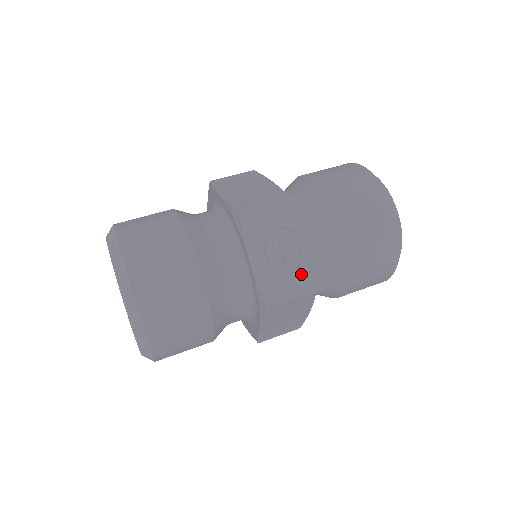
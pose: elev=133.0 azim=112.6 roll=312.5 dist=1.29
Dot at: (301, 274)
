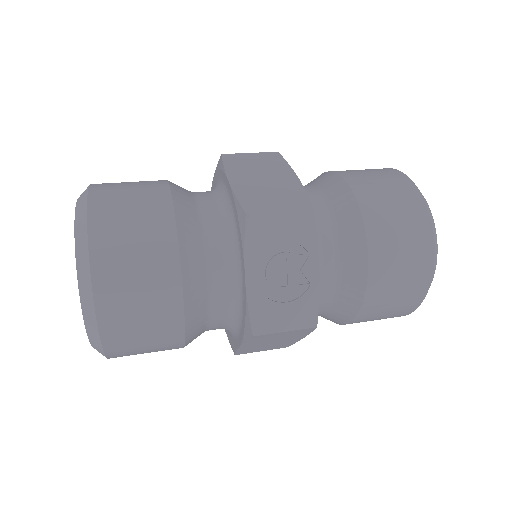
Dot at: (304, 304)
